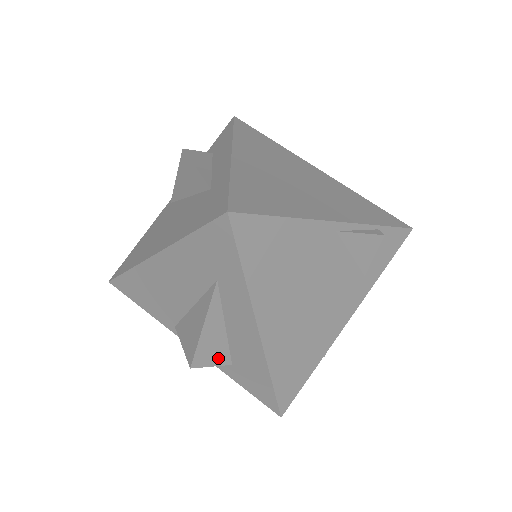
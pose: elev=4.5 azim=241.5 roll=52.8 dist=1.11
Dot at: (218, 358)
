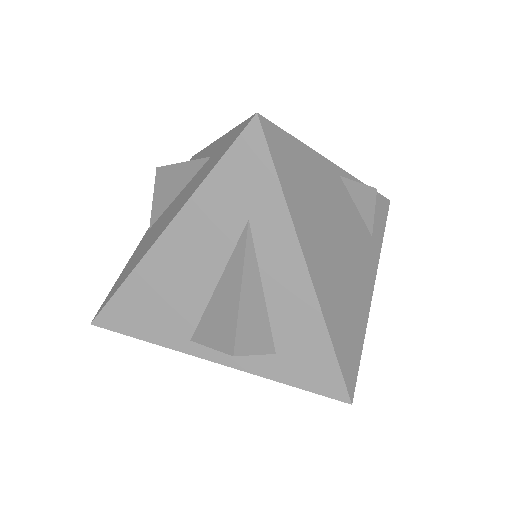
Dot at: (260, 341)
